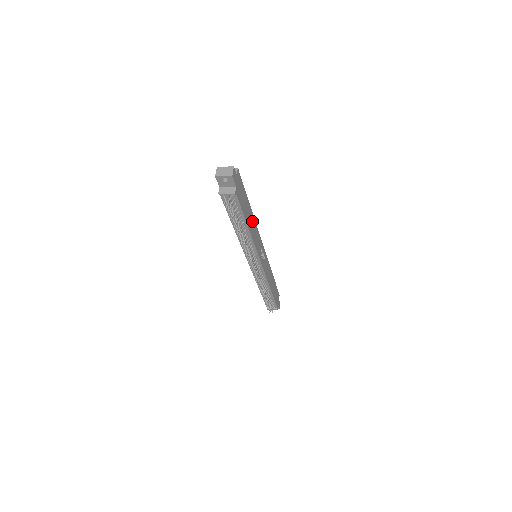
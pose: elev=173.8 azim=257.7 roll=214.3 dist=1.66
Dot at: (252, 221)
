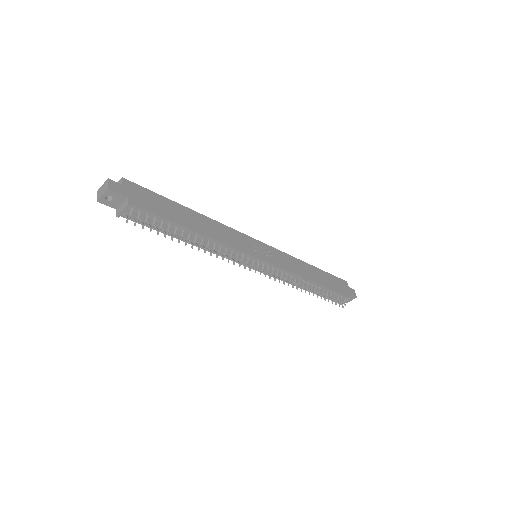
Dot at: (204, 222)
